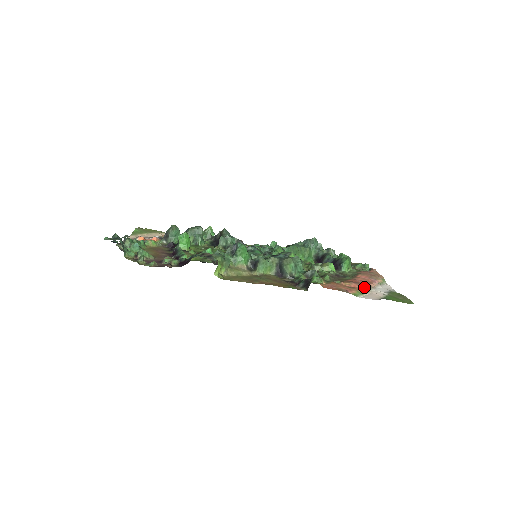
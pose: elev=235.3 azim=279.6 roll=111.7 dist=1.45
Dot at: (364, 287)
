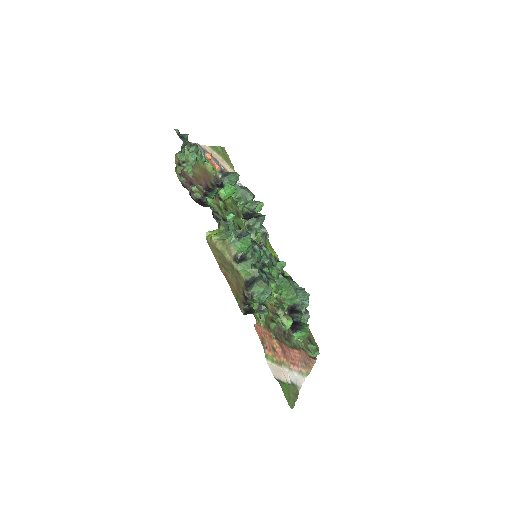
Dot at: (283, 360)
